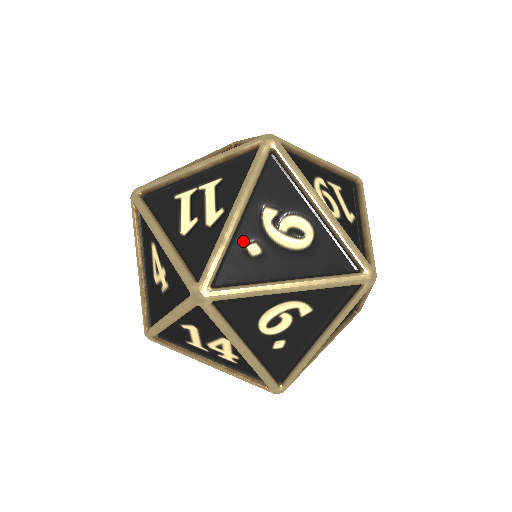
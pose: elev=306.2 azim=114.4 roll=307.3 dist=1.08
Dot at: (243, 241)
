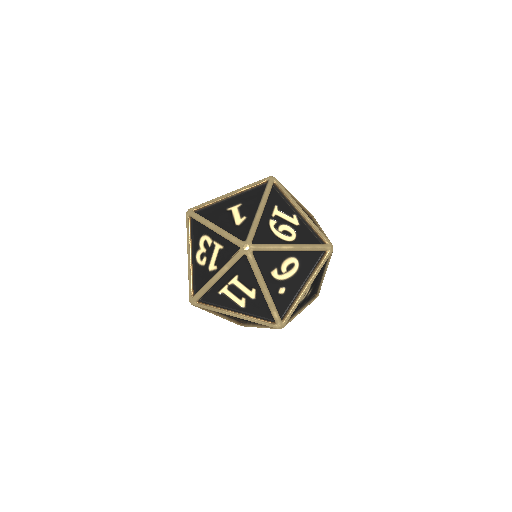
Dot at: (275, 293)
